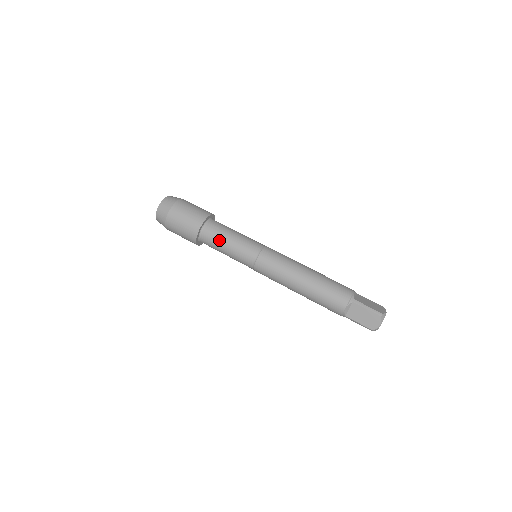
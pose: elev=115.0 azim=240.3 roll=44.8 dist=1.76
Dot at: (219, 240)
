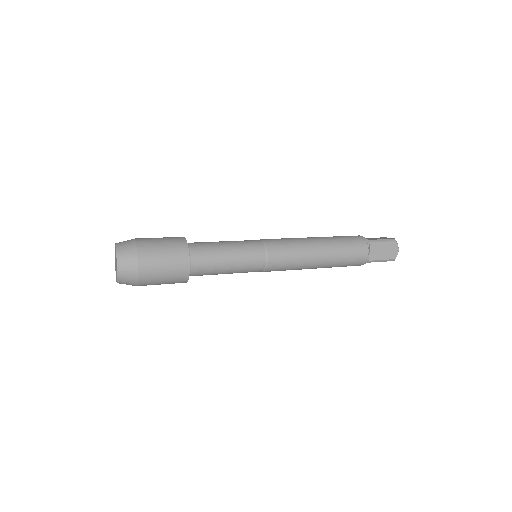
Dot at: occluded
